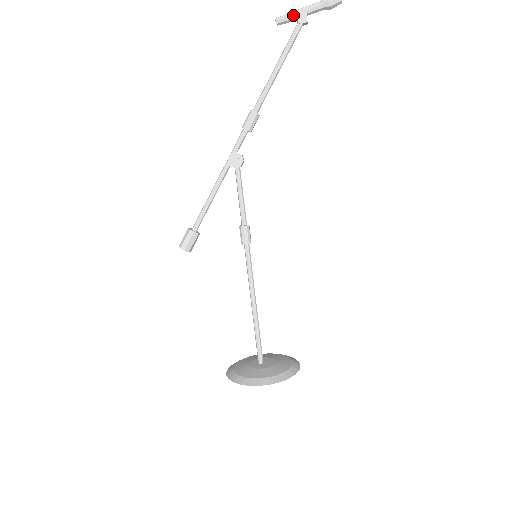
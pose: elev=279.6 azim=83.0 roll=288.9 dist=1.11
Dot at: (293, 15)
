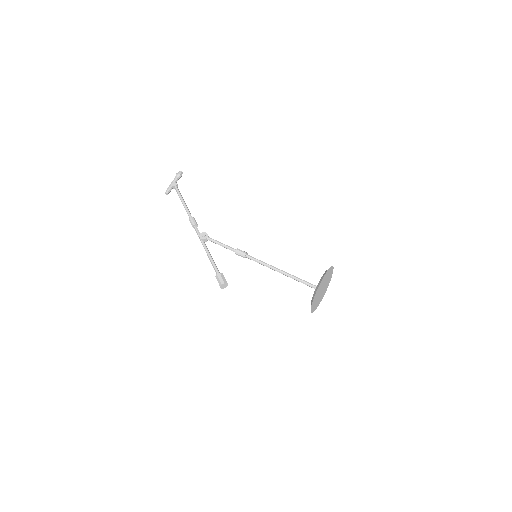
Dot at: (170, 186)
